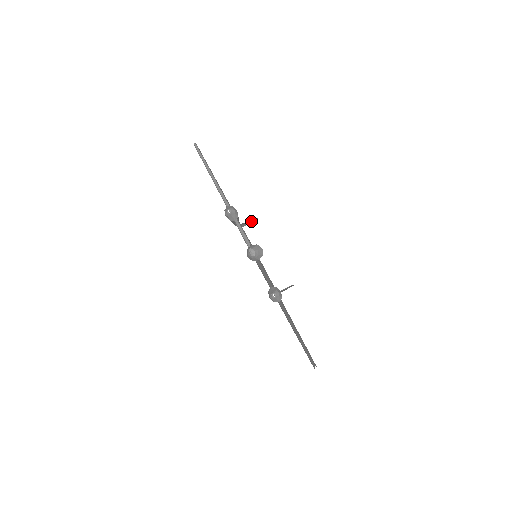
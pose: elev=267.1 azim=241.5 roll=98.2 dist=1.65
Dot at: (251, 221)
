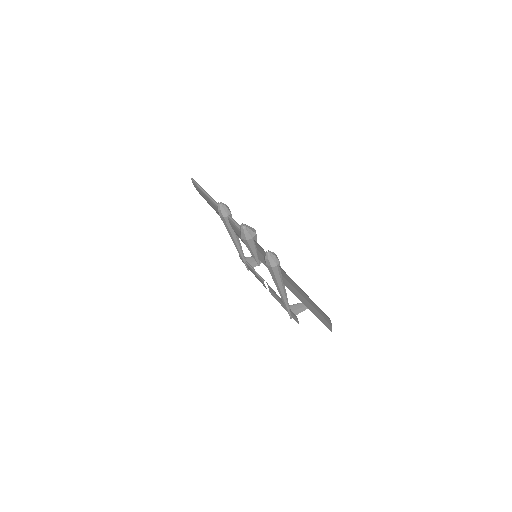
Dot at: occluded
